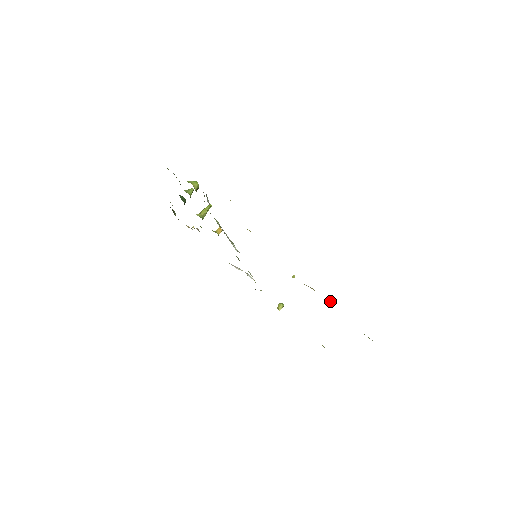
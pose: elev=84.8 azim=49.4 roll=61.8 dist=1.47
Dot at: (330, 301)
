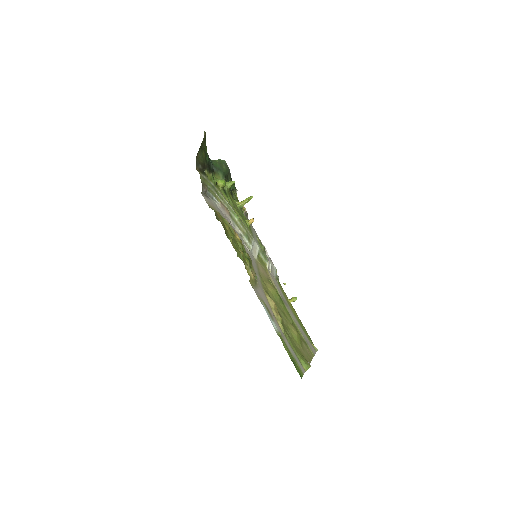
Dot at: (278, 321)
